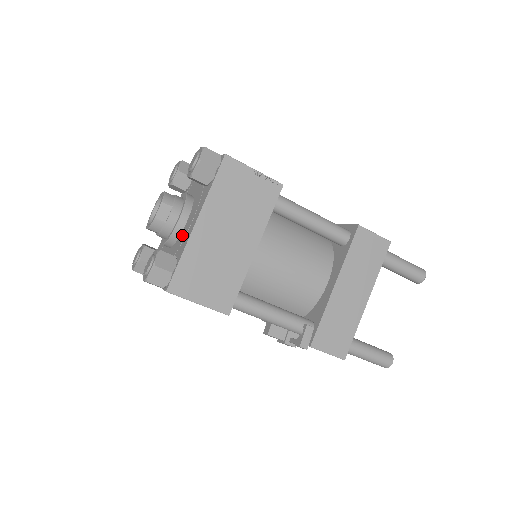
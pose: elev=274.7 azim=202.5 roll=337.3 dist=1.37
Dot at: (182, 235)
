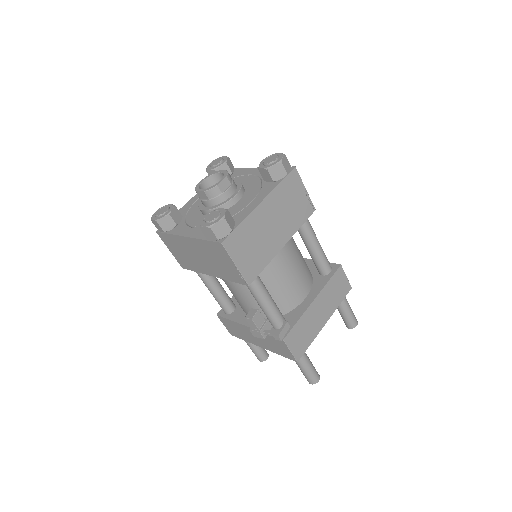
Dot at: (234, 209)
